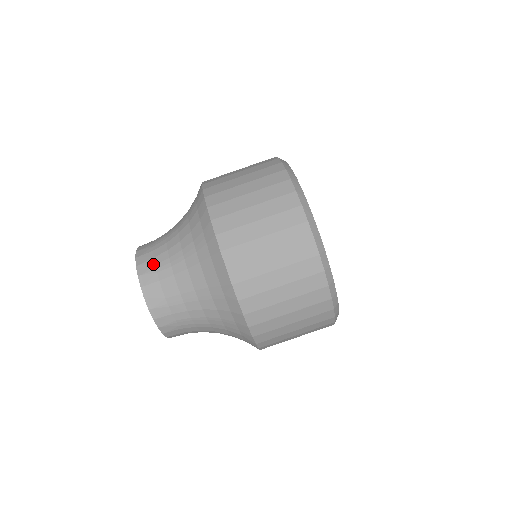
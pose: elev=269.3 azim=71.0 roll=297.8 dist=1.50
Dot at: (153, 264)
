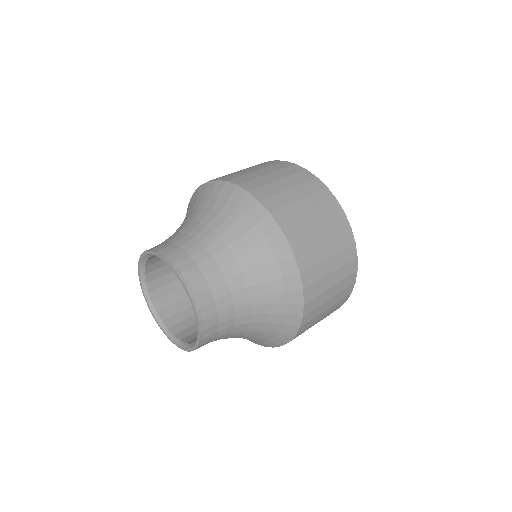
Dot at: (162, 243)
